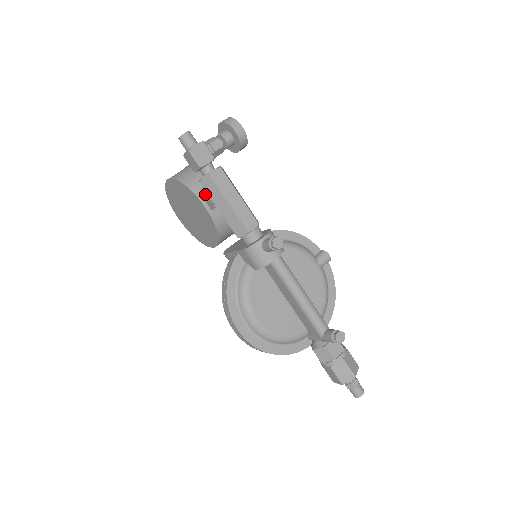
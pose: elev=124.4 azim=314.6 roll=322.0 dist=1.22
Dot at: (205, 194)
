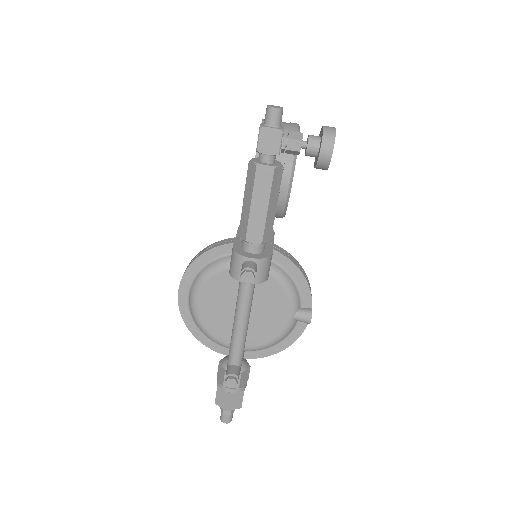
Dot at: occluded
